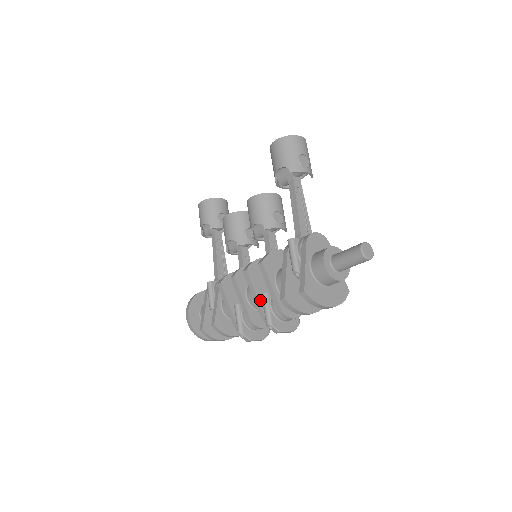
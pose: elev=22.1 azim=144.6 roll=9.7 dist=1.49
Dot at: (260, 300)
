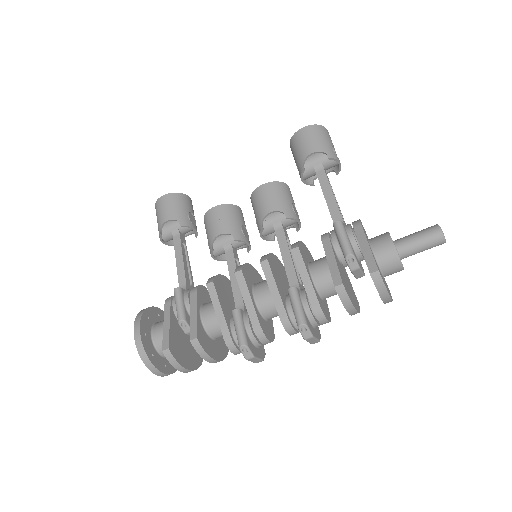
Dot at: (282, 298)
